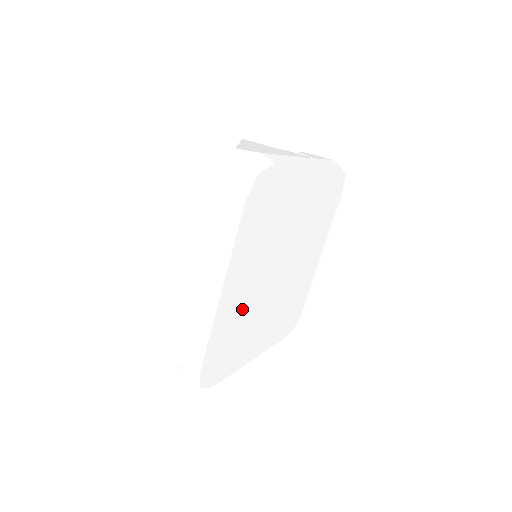
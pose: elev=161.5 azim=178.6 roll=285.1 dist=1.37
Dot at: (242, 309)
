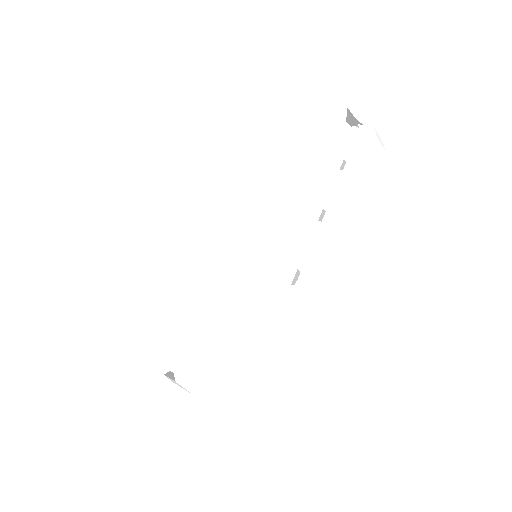
Dot at: occluded
